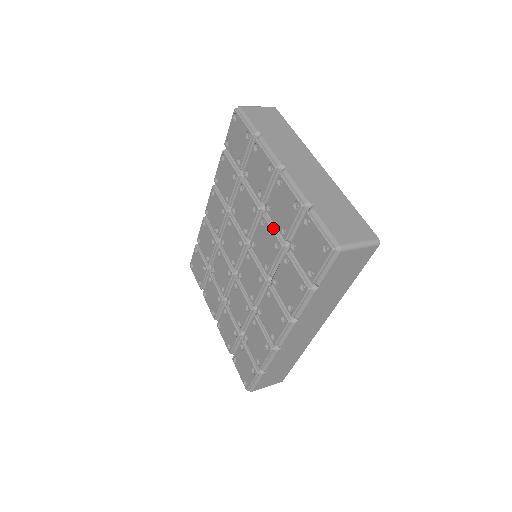
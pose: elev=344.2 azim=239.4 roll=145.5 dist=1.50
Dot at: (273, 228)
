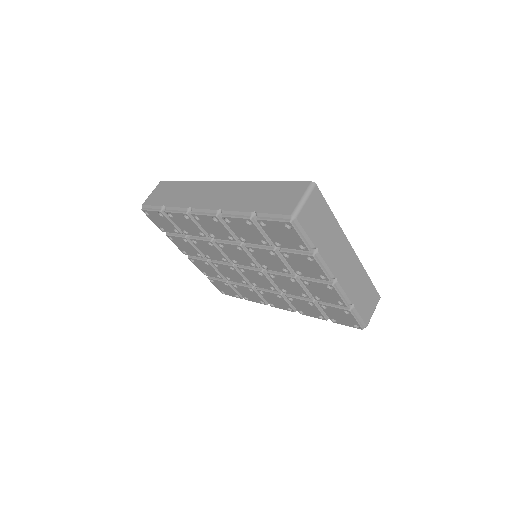
Dot at: (304, 287)
